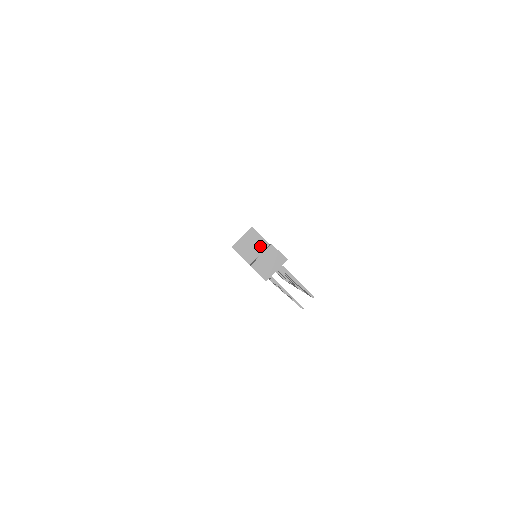
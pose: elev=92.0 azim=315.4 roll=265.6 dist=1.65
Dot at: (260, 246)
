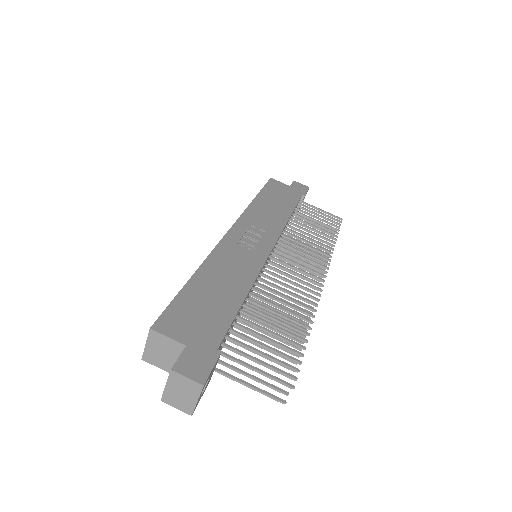
Dot at: (175, 351)
